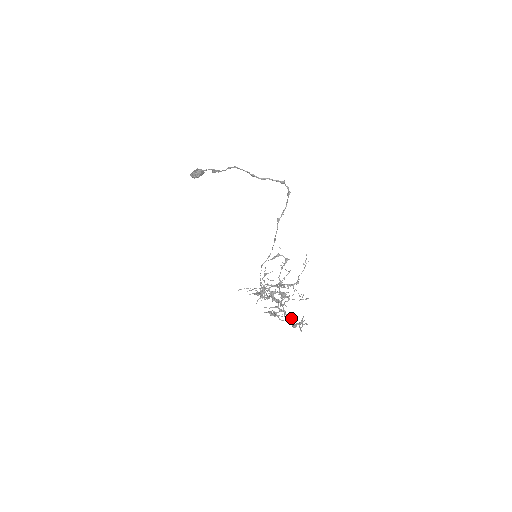
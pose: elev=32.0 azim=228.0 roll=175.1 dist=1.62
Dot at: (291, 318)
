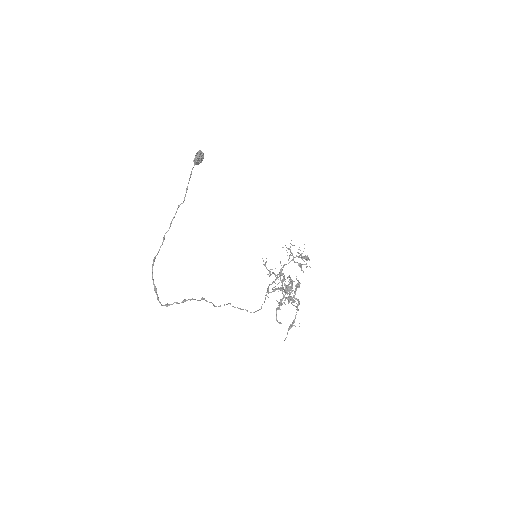
Dot at: (297, 308)
